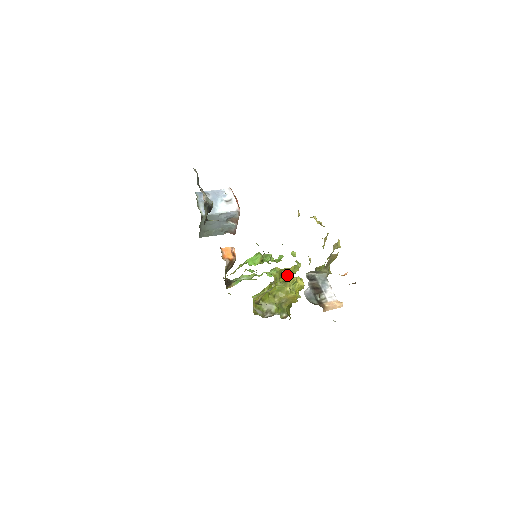
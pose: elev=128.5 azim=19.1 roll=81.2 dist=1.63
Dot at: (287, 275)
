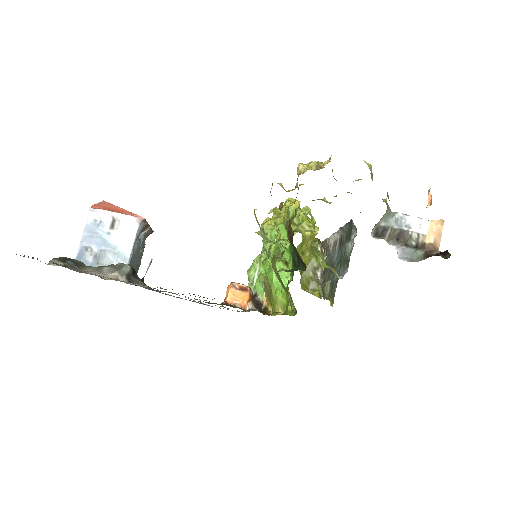
Dot at: occluded
